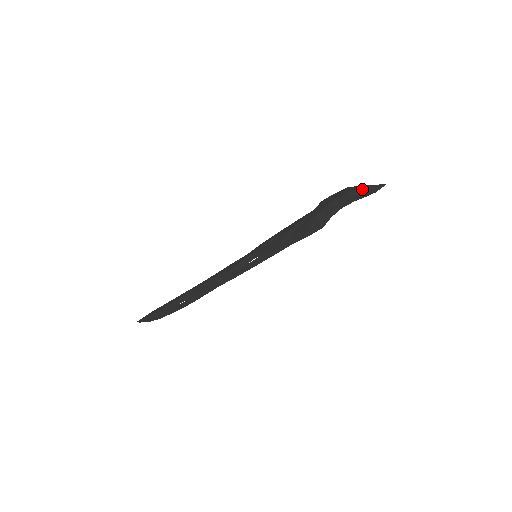
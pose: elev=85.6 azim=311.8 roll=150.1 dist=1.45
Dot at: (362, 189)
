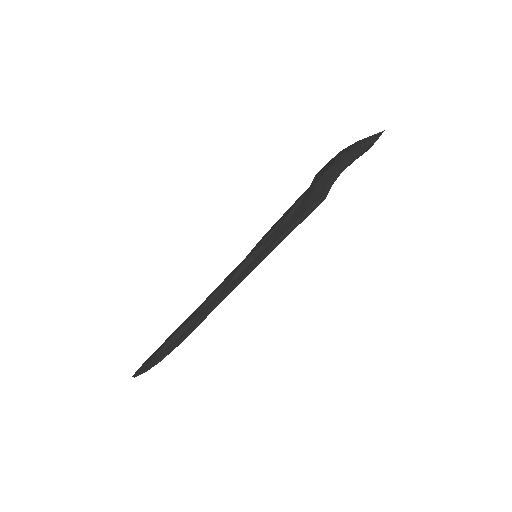
Dot at: (358, 144)
